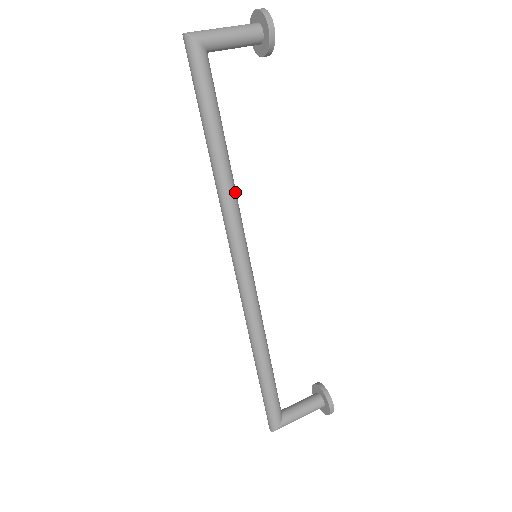
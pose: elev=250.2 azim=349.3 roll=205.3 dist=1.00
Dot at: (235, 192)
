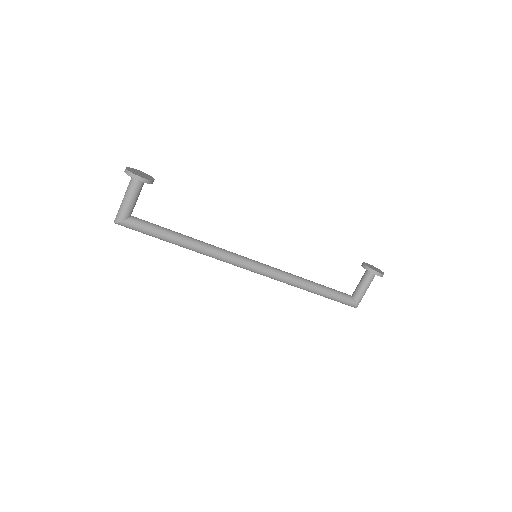
Dot at: (212, 248)
